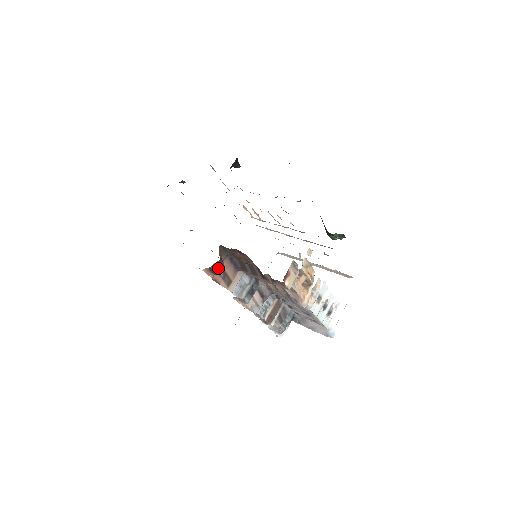
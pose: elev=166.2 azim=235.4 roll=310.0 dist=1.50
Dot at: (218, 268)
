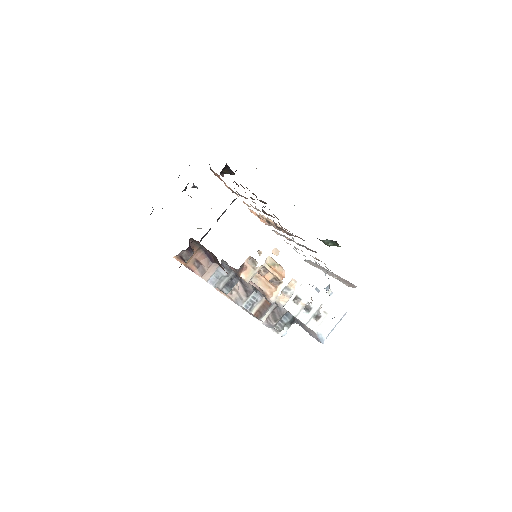
Dot at: (187, 257)
